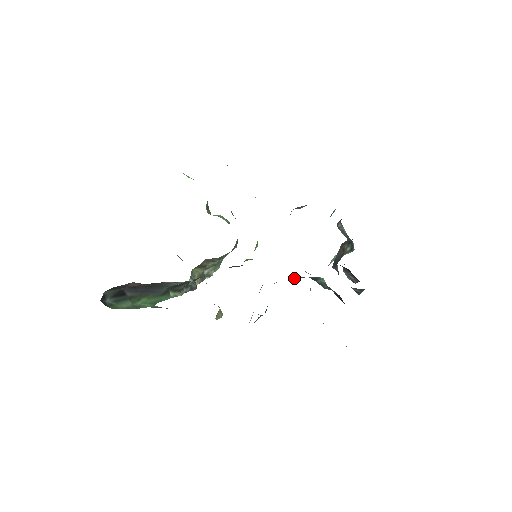
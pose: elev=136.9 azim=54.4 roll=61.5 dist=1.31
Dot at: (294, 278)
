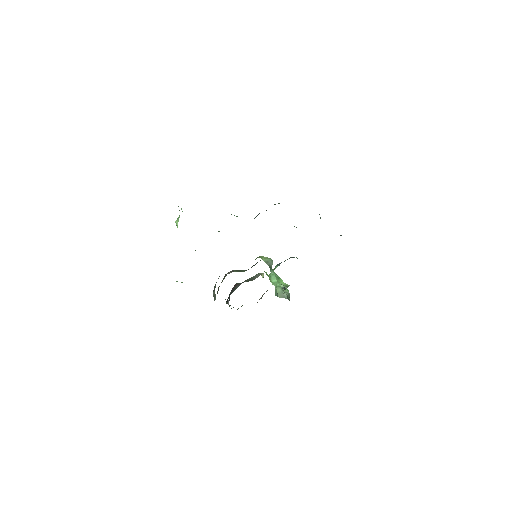
Dot at: (277, 265)
